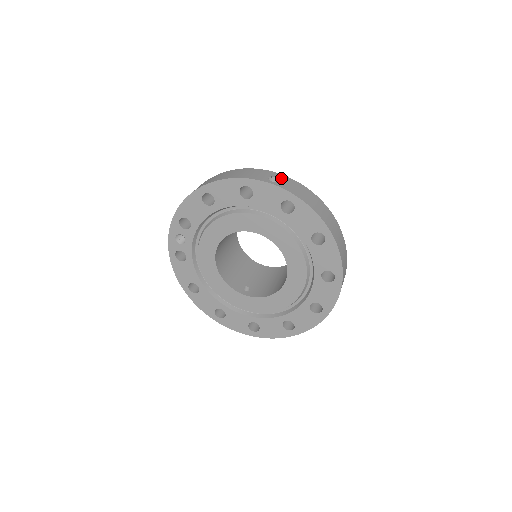
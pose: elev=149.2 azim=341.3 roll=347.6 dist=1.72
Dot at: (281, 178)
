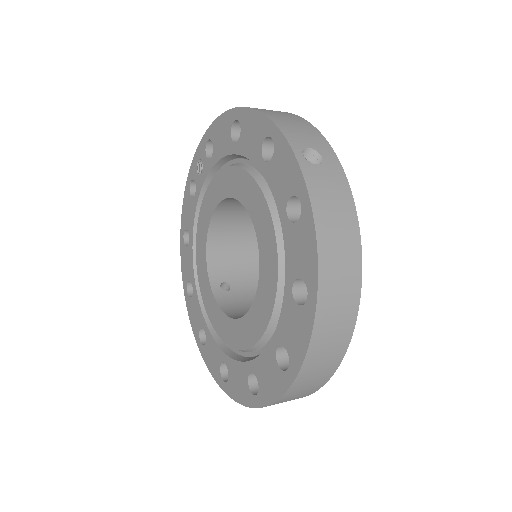
Dot at: (328, 163)
